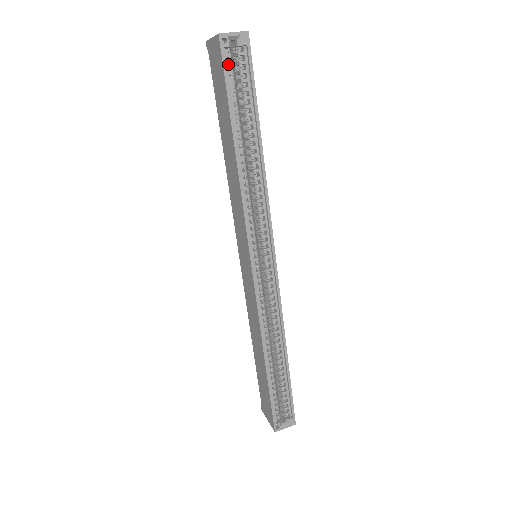
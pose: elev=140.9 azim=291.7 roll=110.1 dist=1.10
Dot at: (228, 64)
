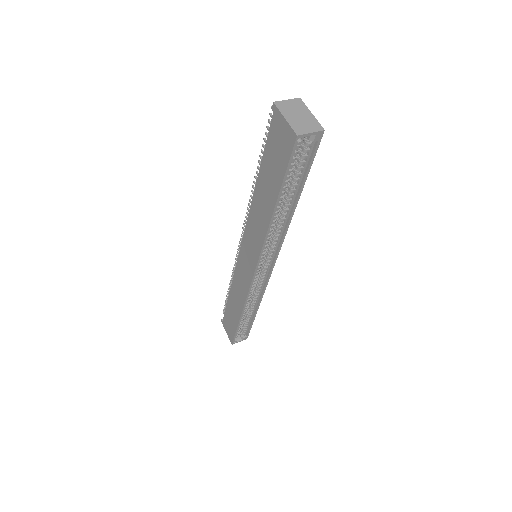
Dot at: (294, 154)
